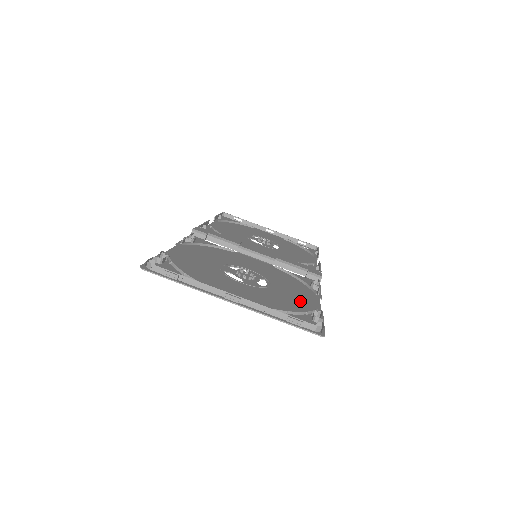
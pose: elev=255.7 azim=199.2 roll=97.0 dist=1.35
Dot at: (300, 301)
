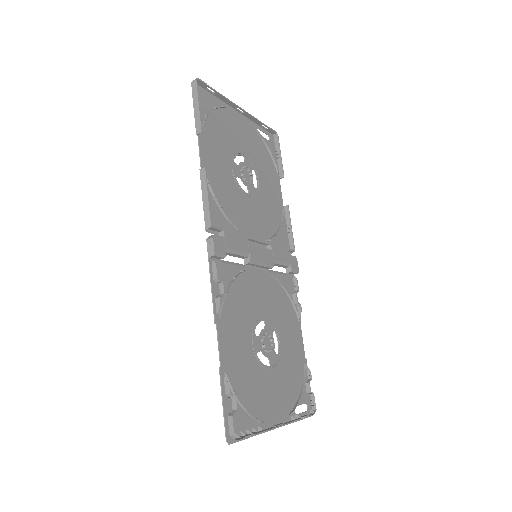
Dot at: (296, 356)
